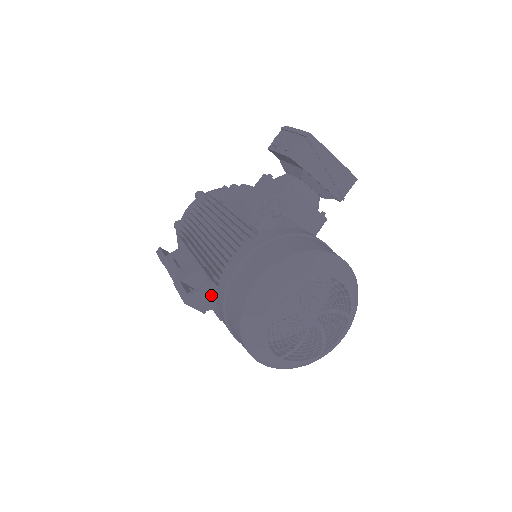
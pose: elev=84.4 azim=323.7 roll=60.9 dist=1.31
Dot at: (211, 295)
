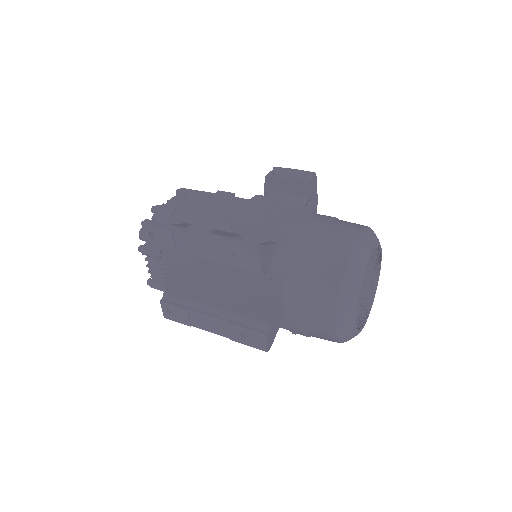
Dot at: (271, 256)
